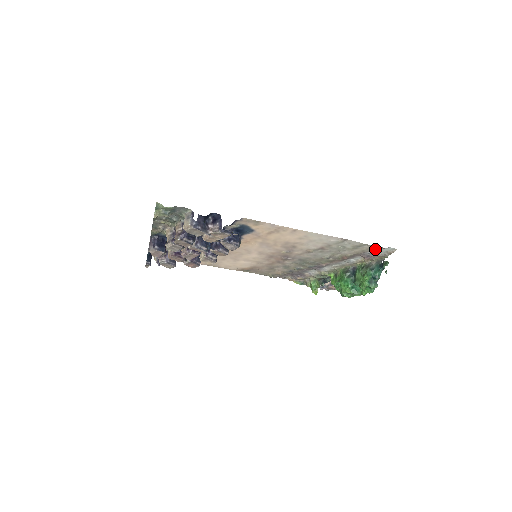
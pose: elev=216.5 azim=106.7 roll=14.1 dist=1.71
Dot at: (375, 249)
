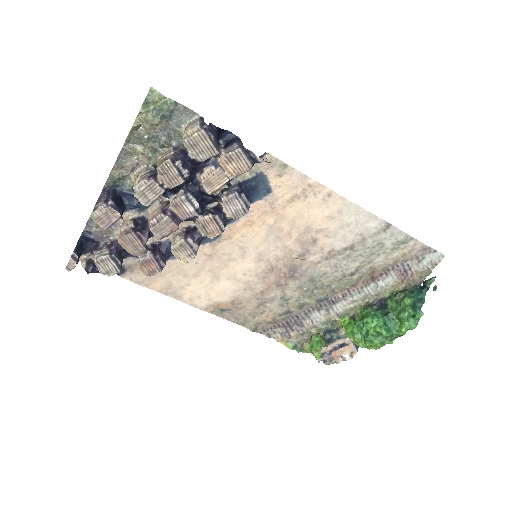
Dot at: (420, 252)
